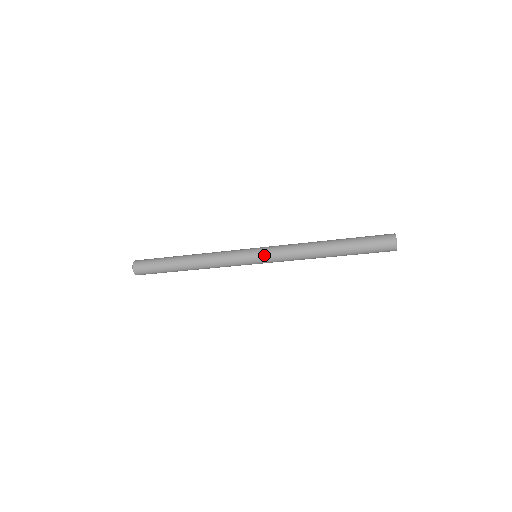
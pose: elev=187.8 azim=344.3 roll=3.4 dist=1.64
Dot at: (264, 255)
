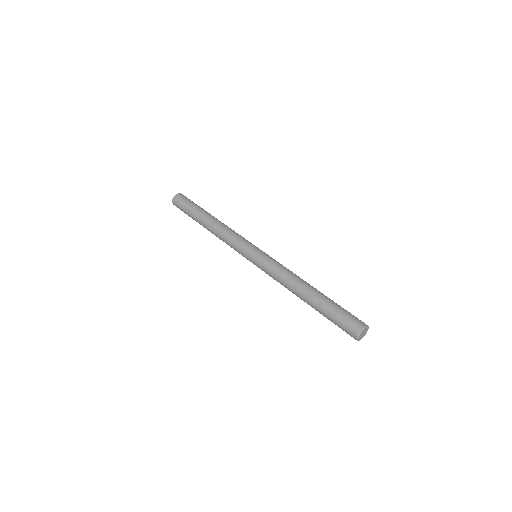
Dot at: (263, 255)
